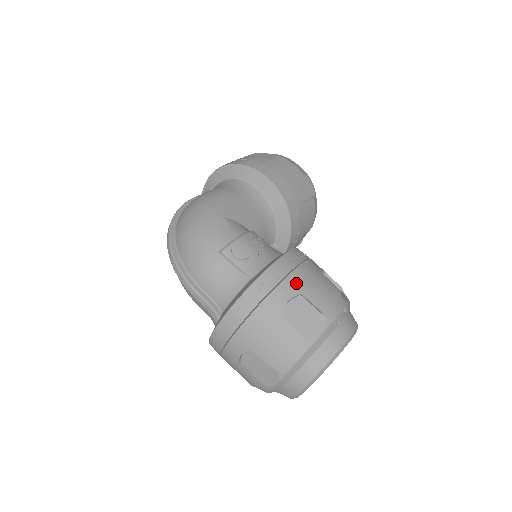
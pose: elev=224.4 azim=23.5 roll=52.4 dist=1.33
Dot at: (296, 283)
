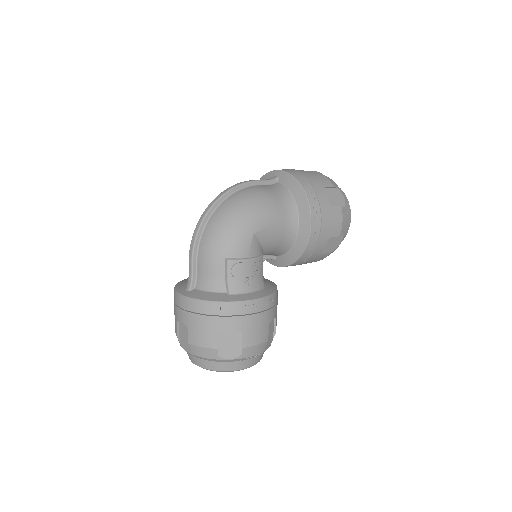
Dot at: (246, 323)
